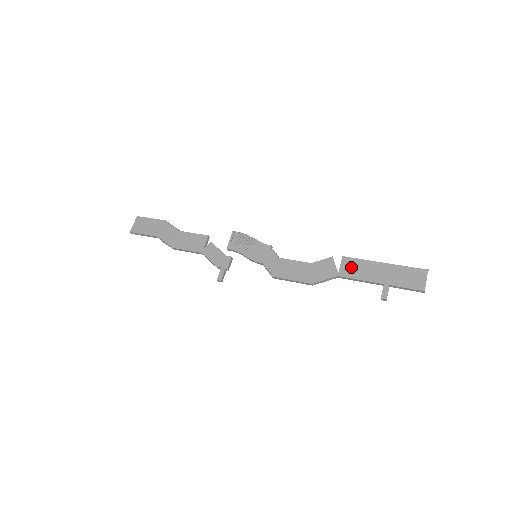
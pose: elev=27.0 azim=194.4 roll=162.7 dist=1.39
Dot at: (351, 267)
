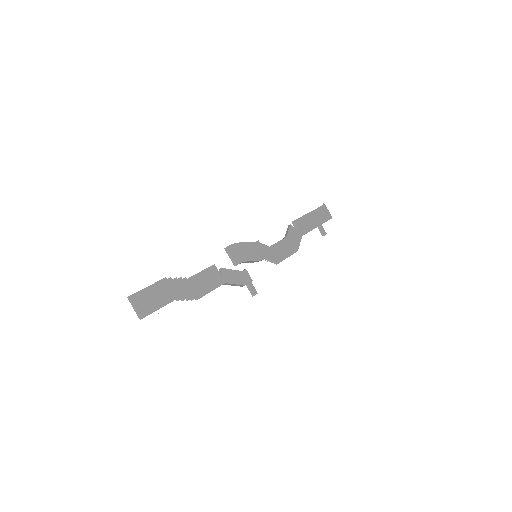
Dot at: (302, 225)
